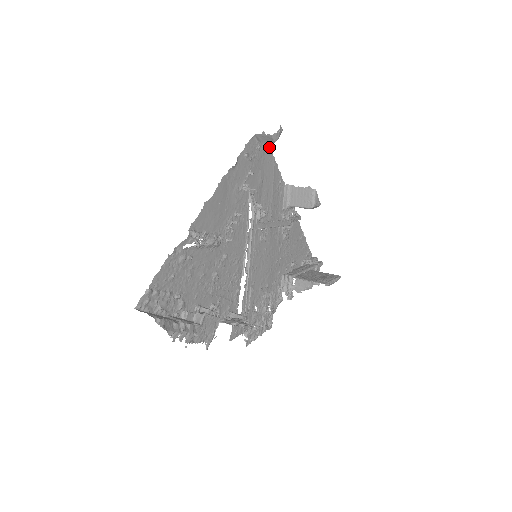
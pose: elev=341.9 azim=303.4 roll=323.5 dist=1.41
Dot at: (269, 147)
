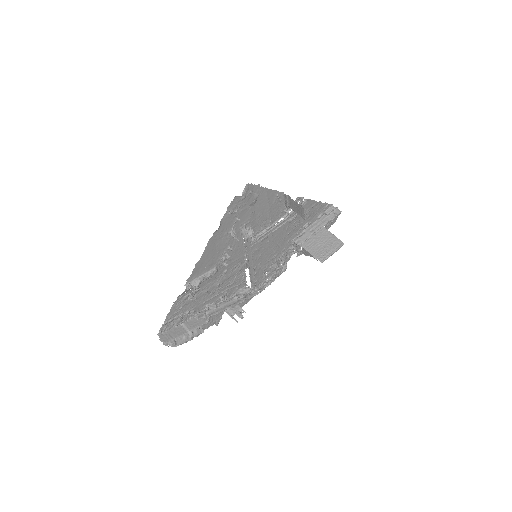
Dot at: (257, 186)
